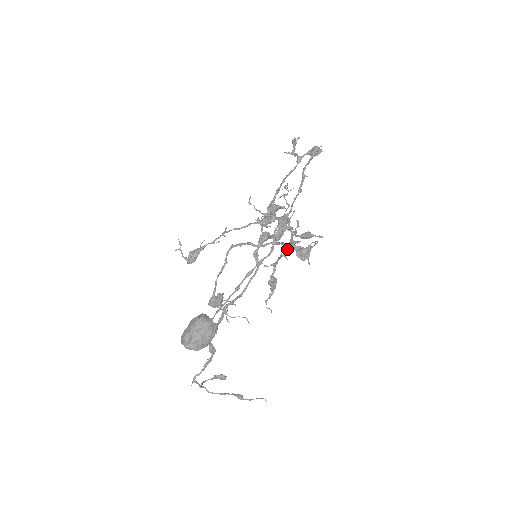
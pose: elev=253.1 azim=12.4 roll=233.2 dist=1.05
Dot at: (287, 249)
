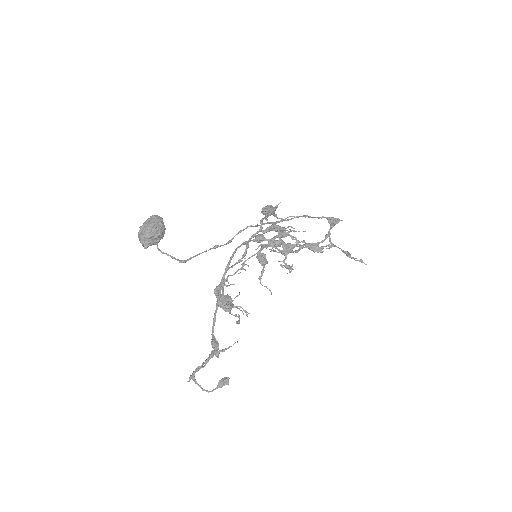
Dot at: (276, 236)
